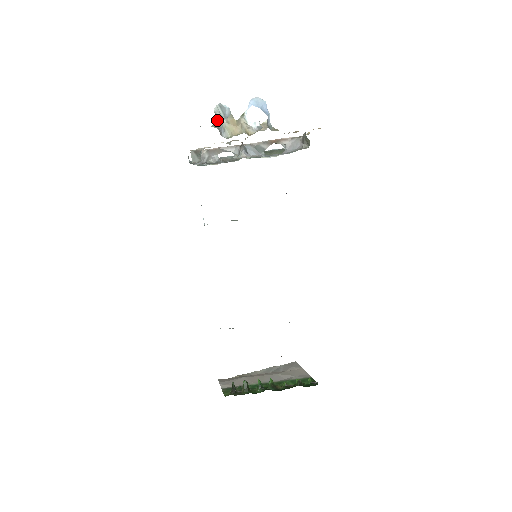
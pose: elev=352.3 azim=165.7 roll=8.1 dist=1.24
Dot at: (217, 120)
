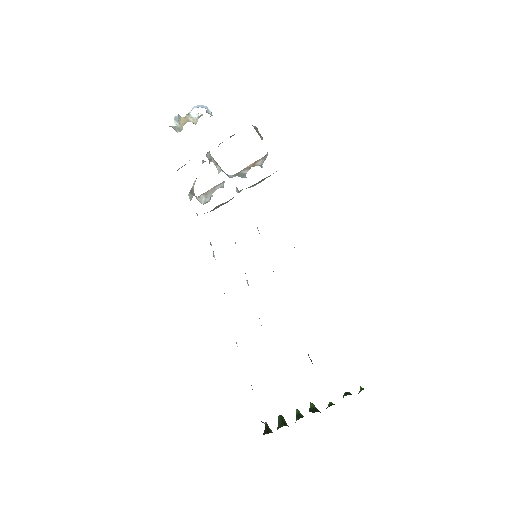
Dot at: occluded
